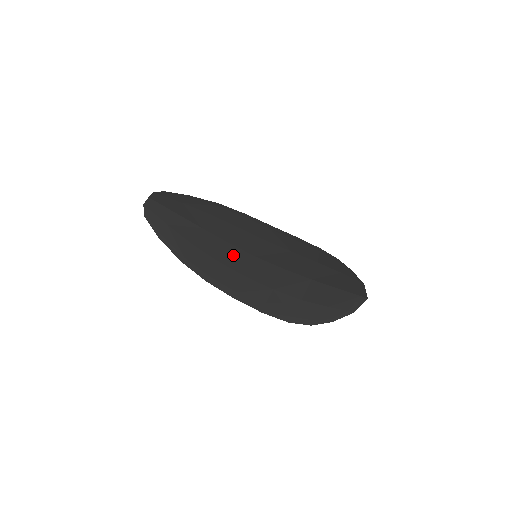
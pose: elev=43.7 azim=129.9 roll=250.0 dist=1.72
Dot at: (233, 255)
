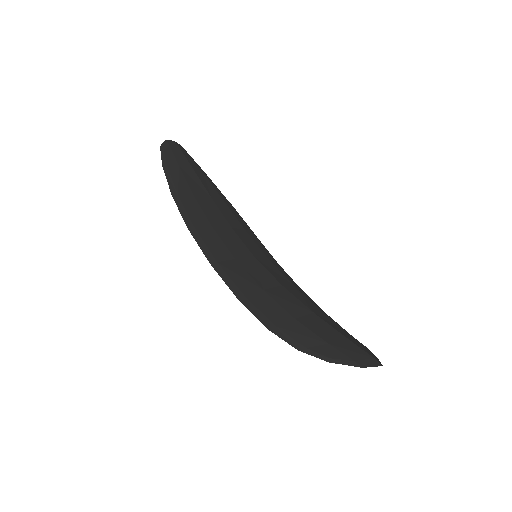
Dot at: (231, 237)
